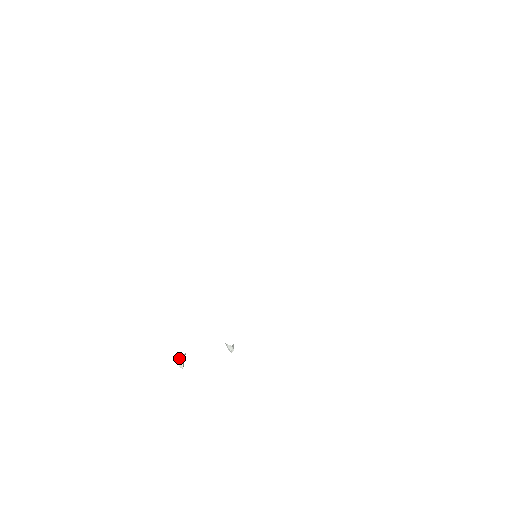
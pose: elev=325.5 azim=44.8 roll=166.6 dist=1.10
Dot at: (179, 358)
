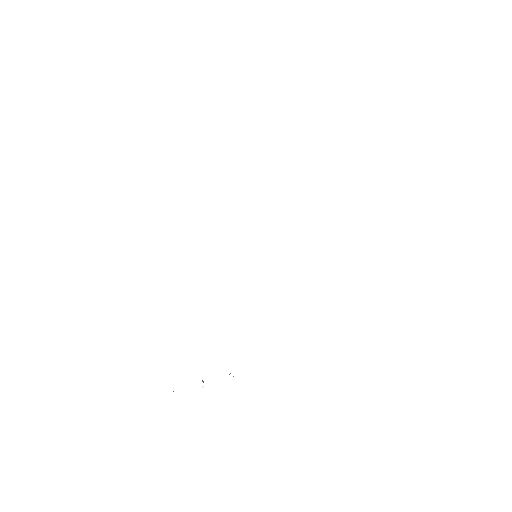
Dot at: occluded
